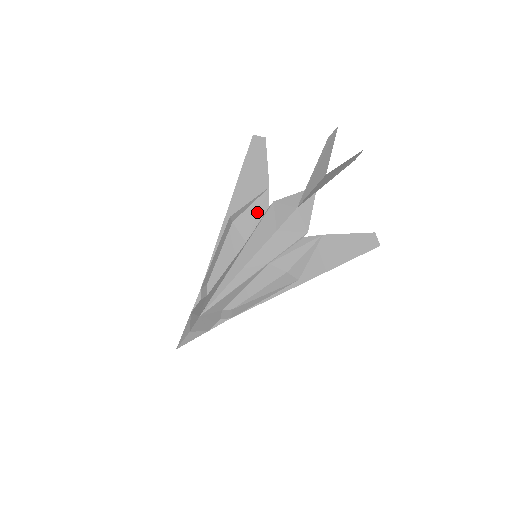
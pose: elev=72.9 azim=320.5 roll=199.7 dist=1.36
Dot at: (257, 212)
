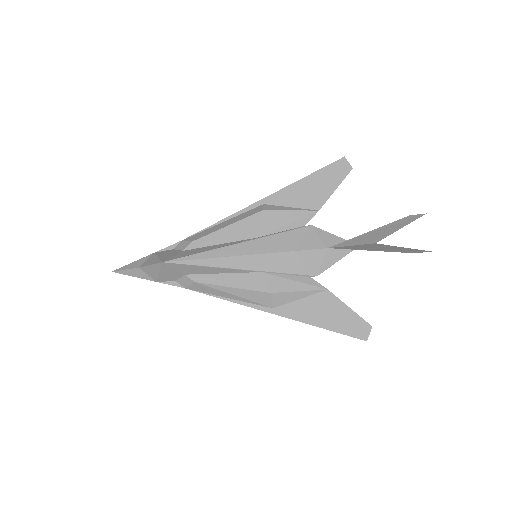
Dot at: (291, 221)
